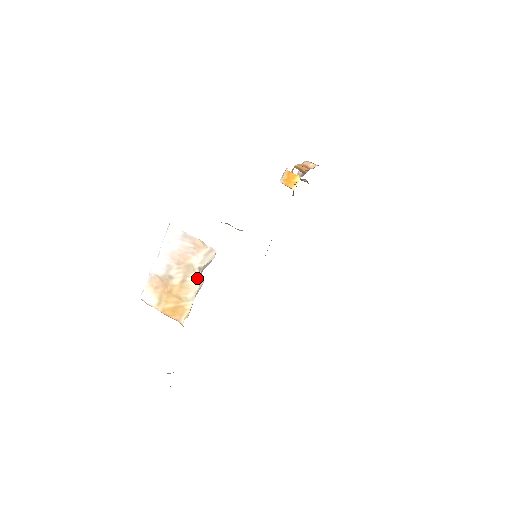
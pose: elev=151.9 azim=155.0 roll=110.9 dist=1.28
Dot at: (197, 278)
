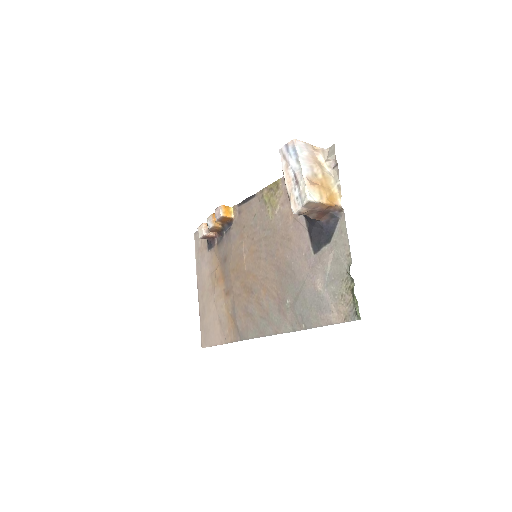
Dot at: (327, 170)
